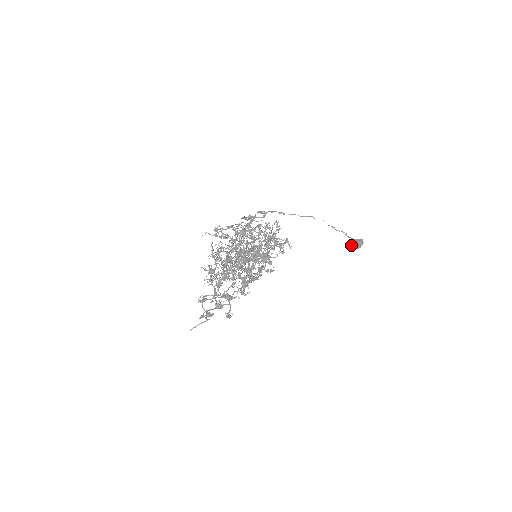
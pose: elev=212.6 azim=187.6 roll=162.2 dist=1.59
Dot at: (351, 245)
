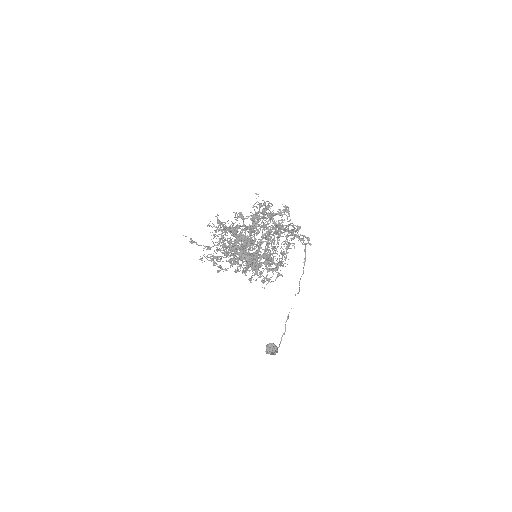
Dot at: (269, 345)
